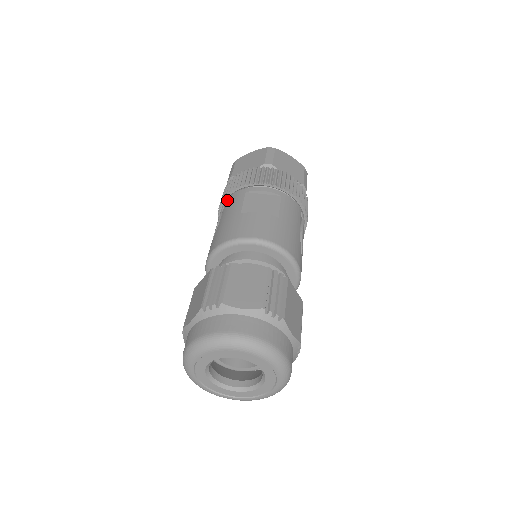
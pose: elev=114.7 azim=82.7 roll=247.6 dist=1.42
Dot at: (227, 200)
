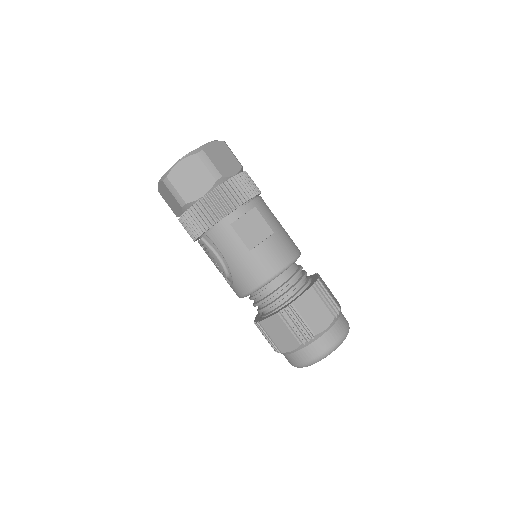
Dot at: (211, 235)
